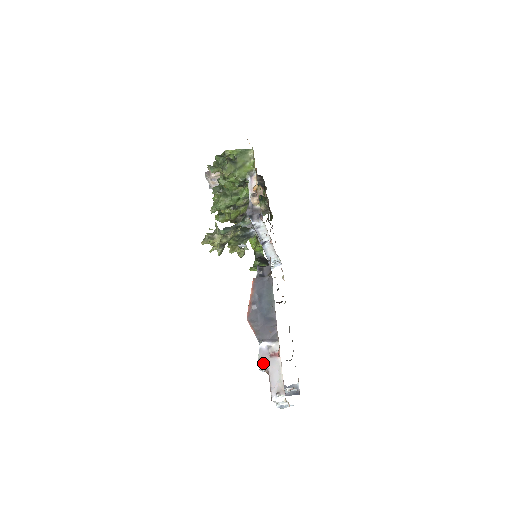
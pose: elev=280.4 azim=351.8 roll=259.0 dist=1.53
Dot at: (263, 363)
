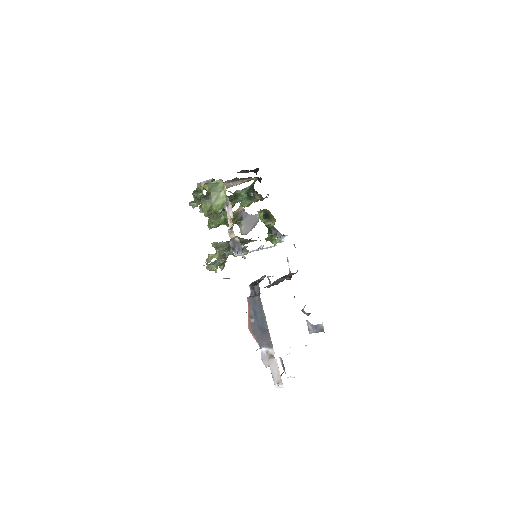
Dot at: (265, 362)
